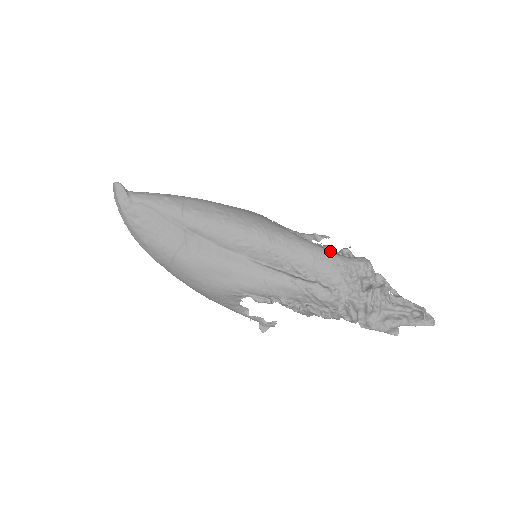
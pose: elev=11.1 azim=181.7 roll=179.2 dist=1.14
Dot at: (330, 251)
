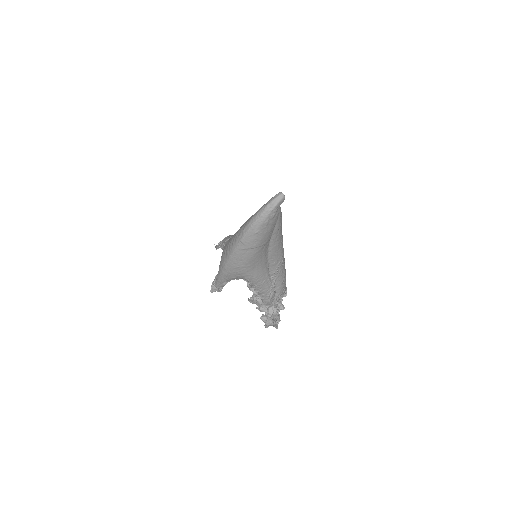
Dot at: occluded
